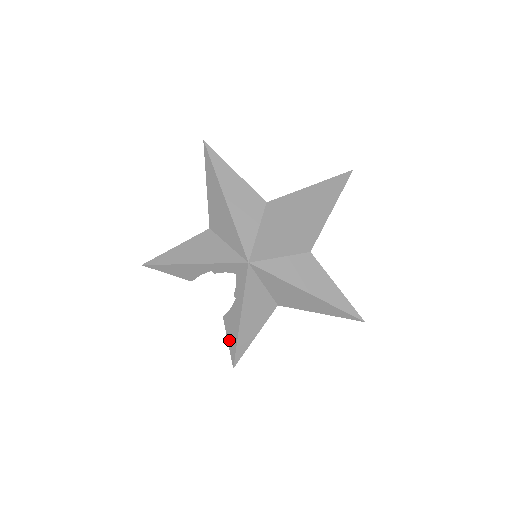
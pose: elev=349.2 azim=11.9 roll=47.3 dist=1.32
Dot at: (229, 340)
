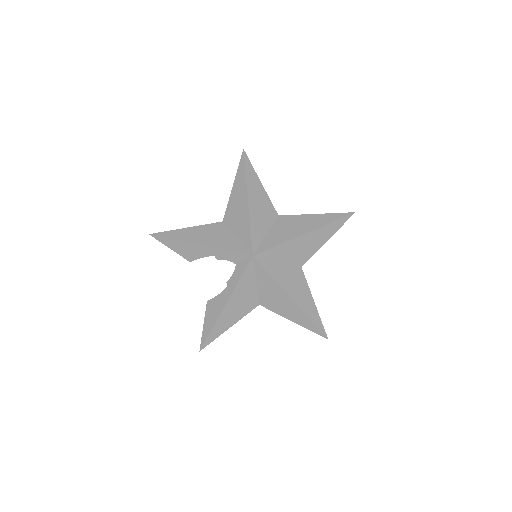
Dot at: (205, 324)
